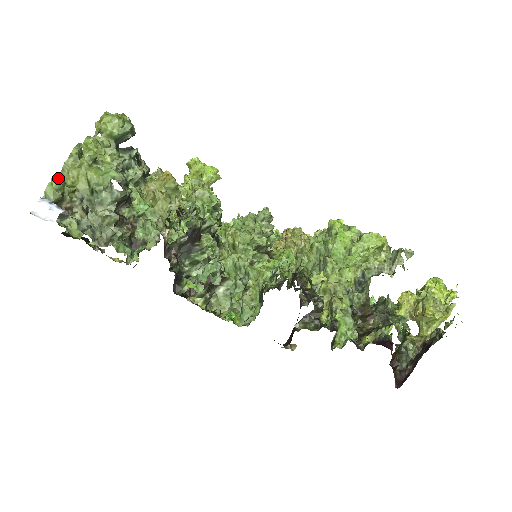
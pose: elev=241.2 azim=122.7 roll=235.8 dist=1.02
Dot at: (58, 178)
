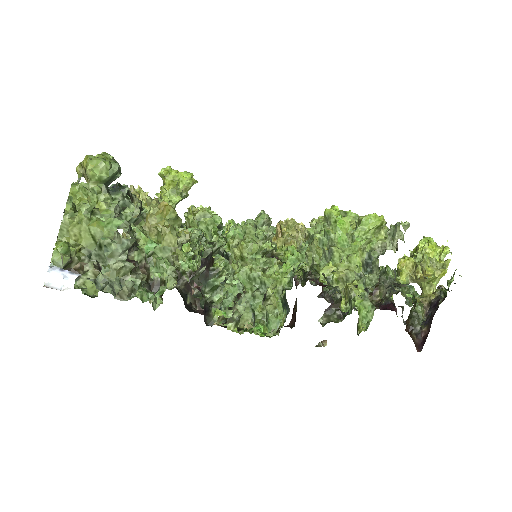
Dot at: (57, 239)
